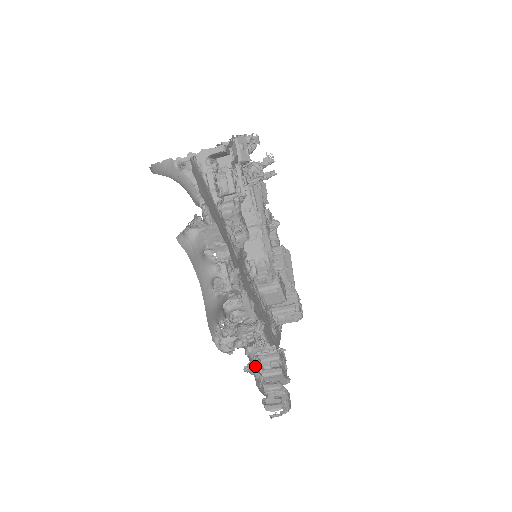
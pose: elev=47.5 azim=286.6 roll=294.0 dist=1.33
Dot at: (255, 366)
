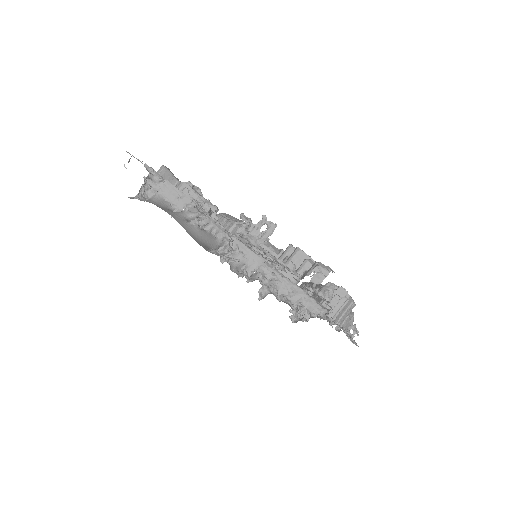
Dot at: (266, 255)
